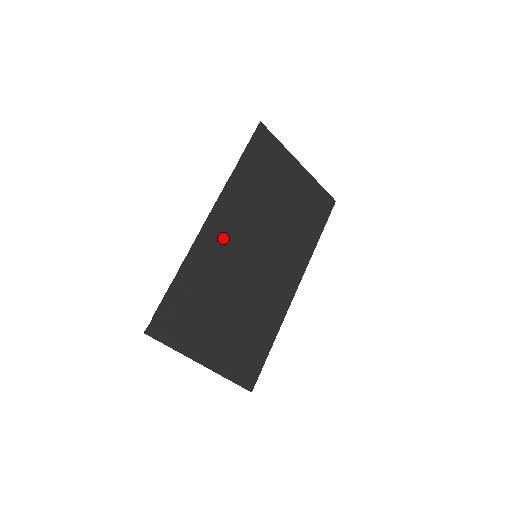
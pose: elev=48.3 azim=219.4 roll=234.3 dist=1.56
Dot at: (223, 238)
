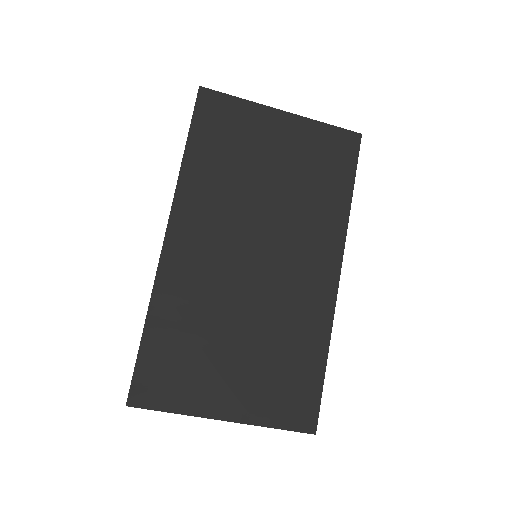
Dot at: (197, 252)
